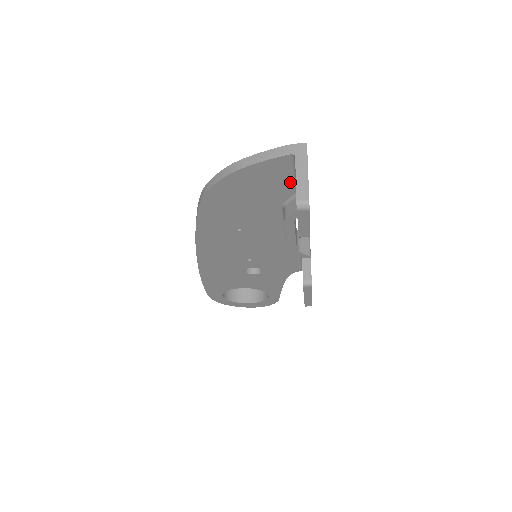
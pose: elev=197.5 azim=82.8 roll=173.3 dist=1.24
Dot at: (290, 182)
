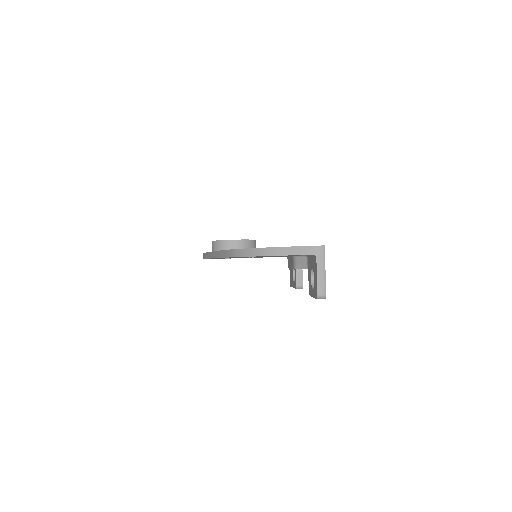
Dot at: occluded
